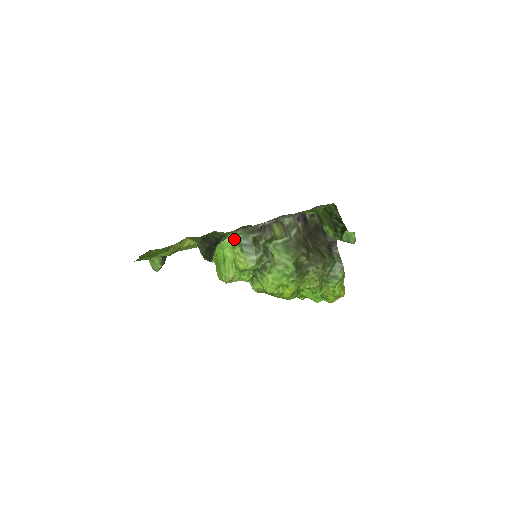
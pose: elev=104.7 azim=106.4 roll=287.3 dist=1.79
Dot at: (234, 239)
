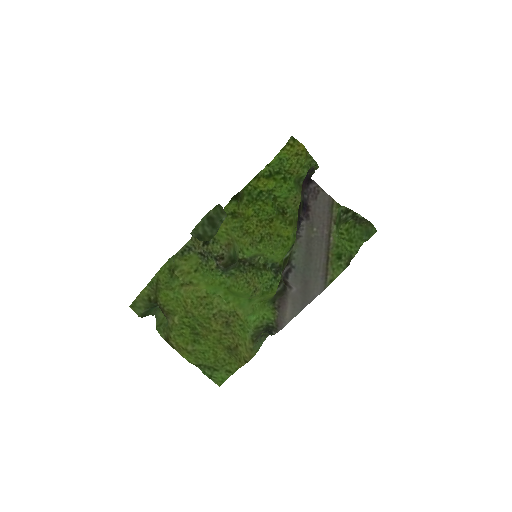
Dot at: (263, 303)
